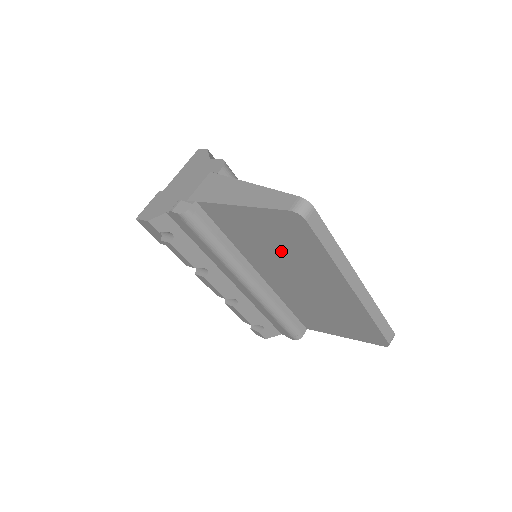
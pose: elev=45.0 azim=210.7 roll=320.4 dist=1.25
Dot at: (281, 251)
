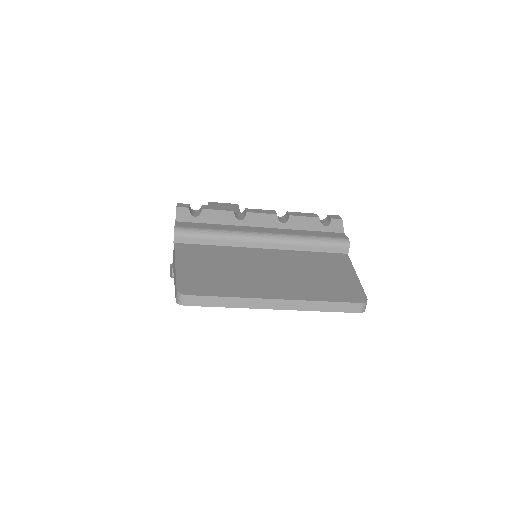
Dot at: occluded
